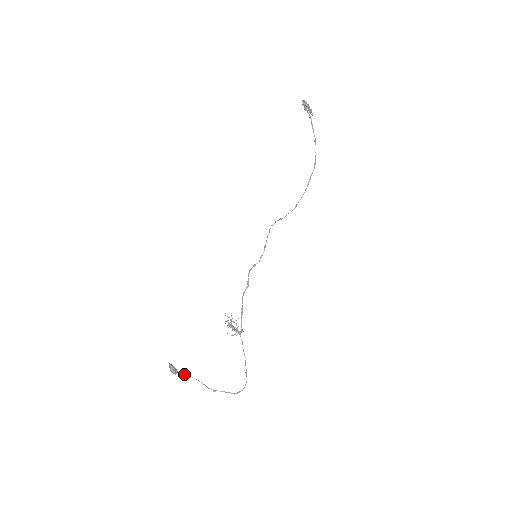
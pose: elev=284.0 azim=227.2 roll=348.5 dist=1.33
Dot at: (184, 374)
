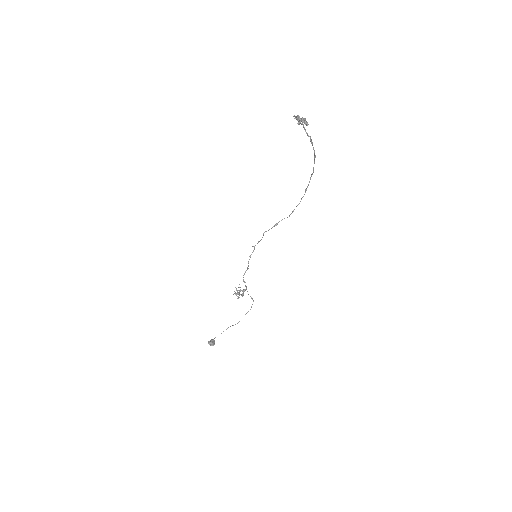
Dot at: occluded
